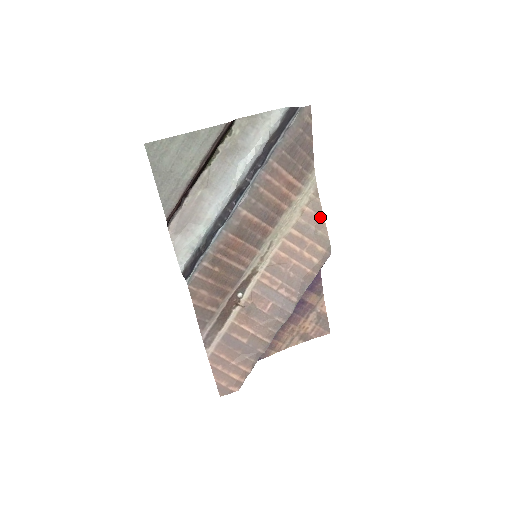
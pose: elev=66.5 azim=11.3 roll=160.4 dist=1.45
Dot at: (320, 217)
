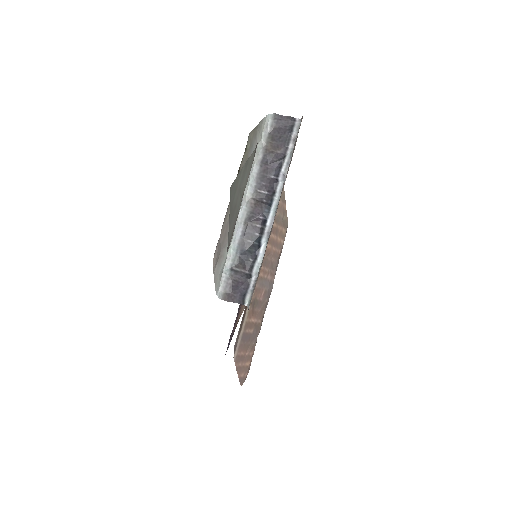
Dot at: (284, 205)
